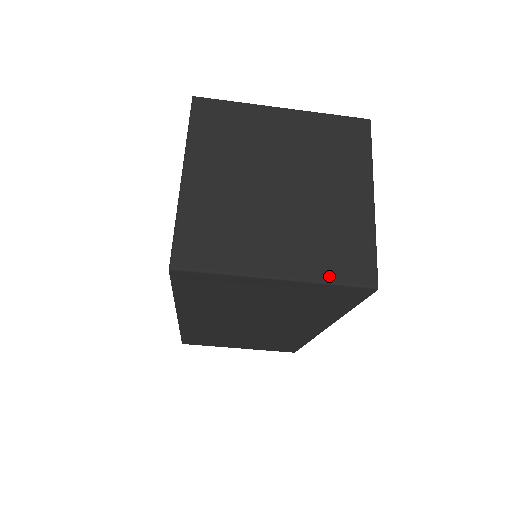
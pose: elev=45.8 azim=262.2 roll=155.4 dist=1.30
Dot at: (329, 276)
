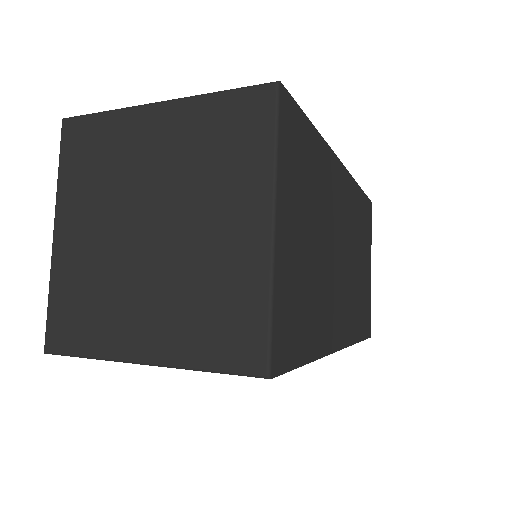
Dot at: (203, 360)
